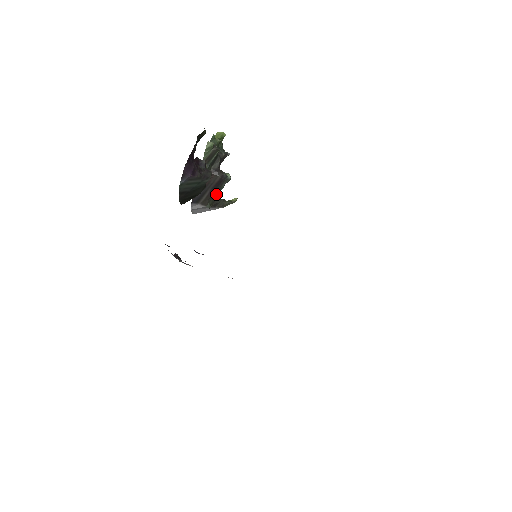
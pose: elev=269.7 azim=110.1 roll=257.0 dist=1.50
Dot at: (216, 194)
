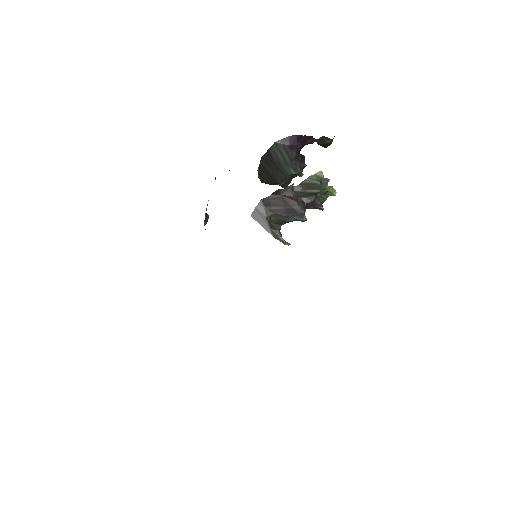
Dot at: (282, 218)
